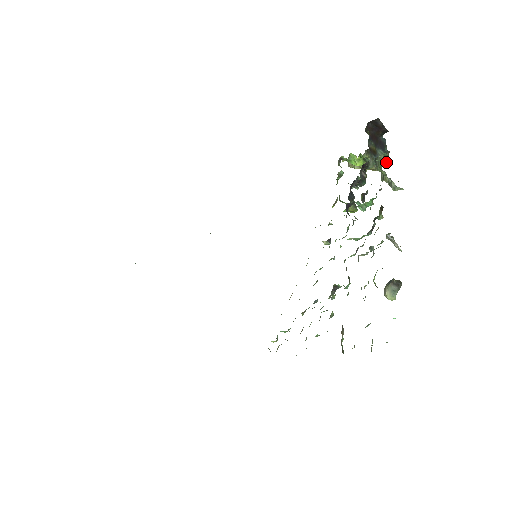
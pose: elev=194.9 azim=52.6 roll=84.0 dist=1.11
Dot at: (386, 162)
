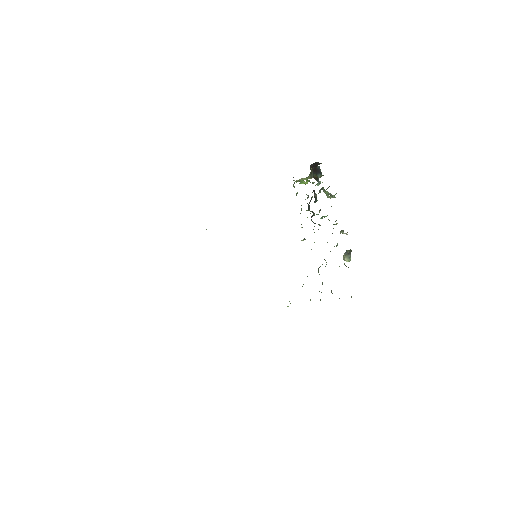
Dot at: (321, 176)
